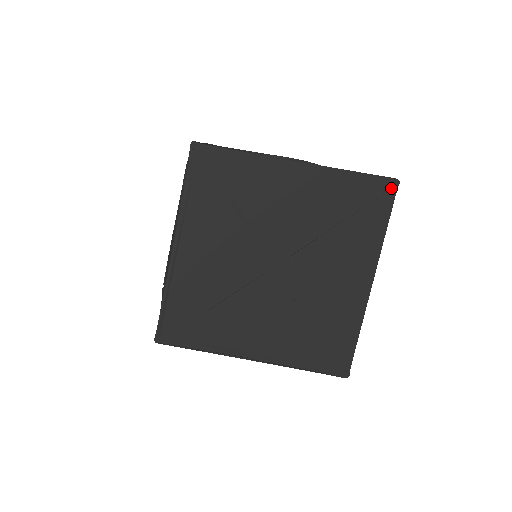
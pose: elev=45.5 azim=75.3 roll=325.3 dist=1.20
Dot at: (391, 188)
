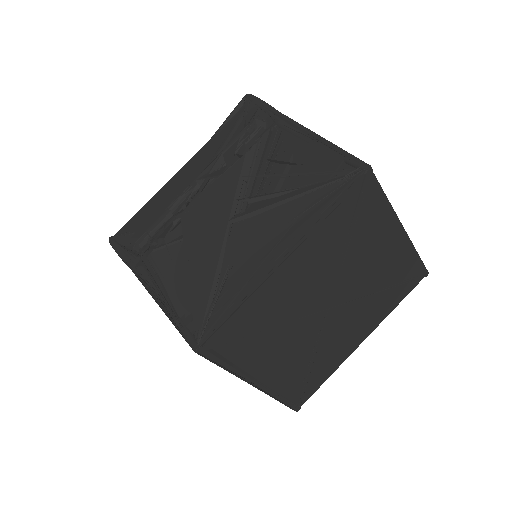
Dot at: (422, 277)
